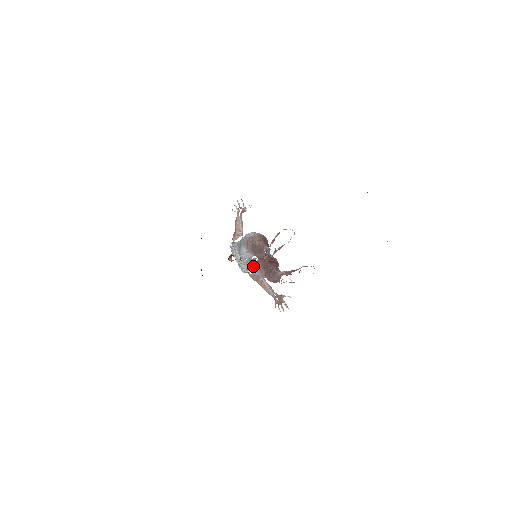
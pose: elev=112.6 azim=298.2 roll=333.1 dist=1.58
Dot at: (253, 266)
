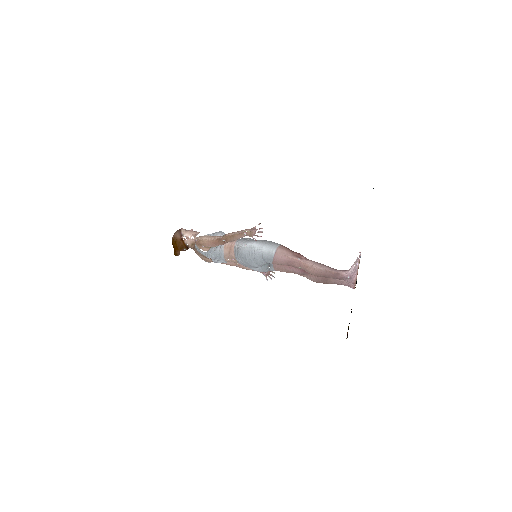
Dot at: (267, 269)
